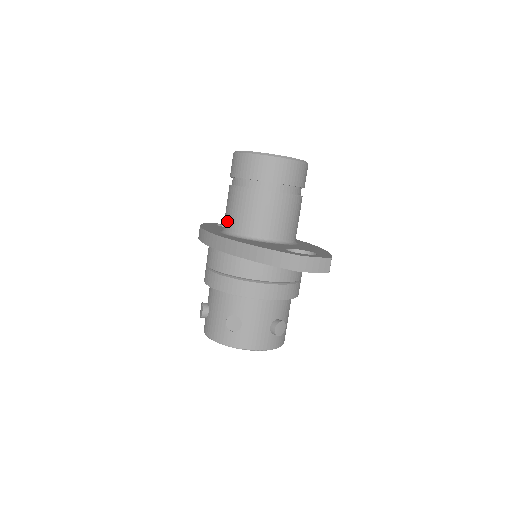
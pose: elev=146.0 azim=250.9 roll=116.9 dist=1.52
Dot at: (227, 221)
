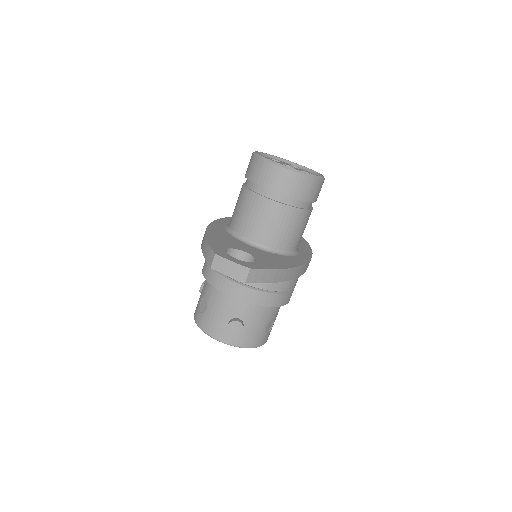
Dot at: occluded
